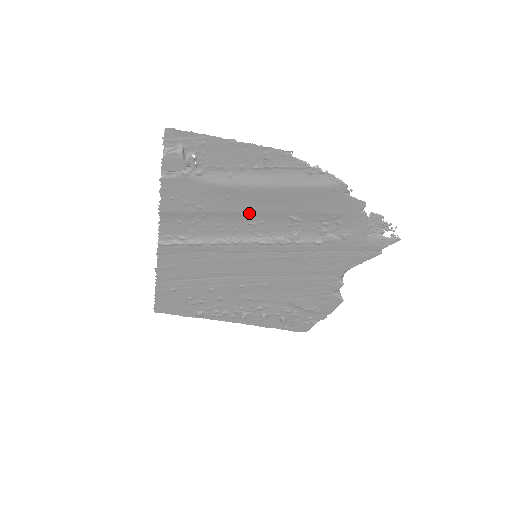
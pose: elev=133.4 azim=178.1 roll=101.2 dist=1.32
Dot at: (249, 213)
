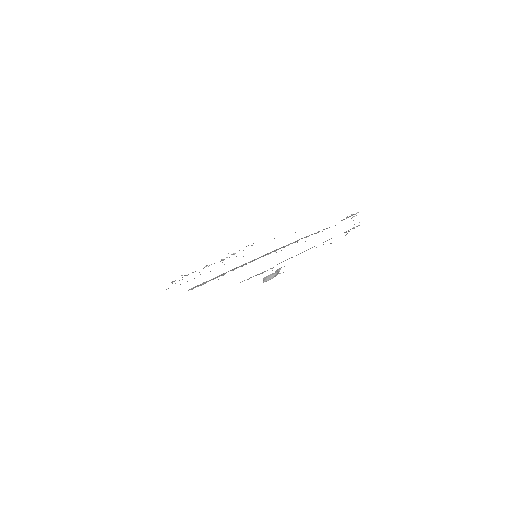
Dot at: occluded
